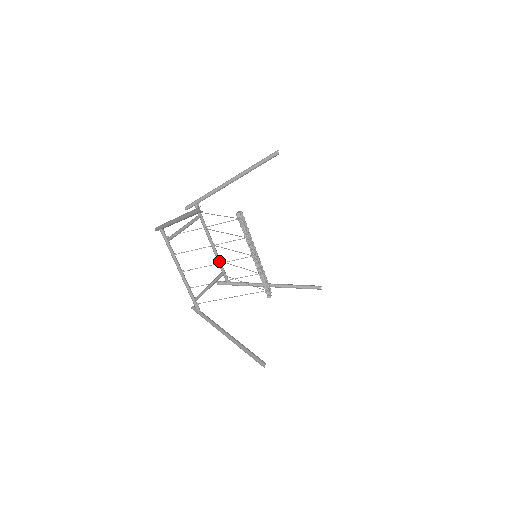
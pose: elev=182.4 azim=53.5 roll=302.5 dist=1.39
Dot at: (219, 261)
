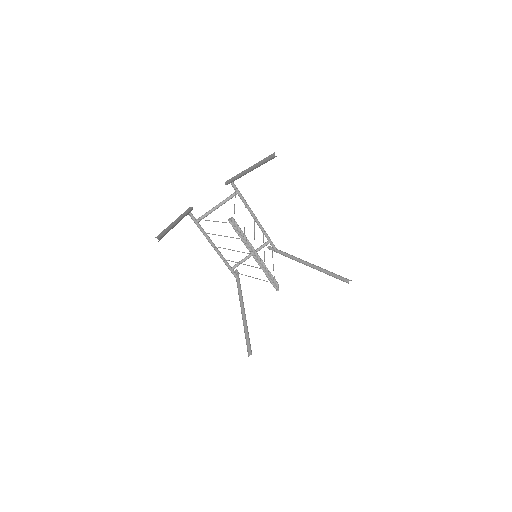
Dot at: (262, 232)
